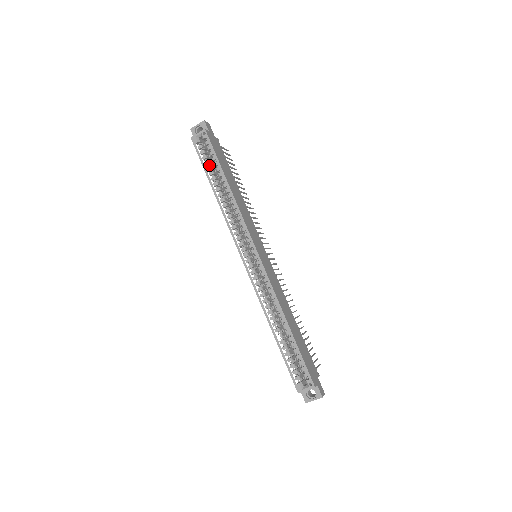
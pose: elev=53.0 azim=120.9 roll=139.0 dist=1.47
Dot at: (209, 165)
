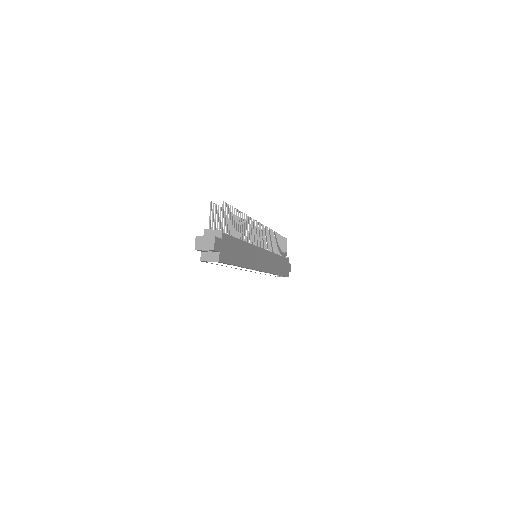
Dot at: occluded
